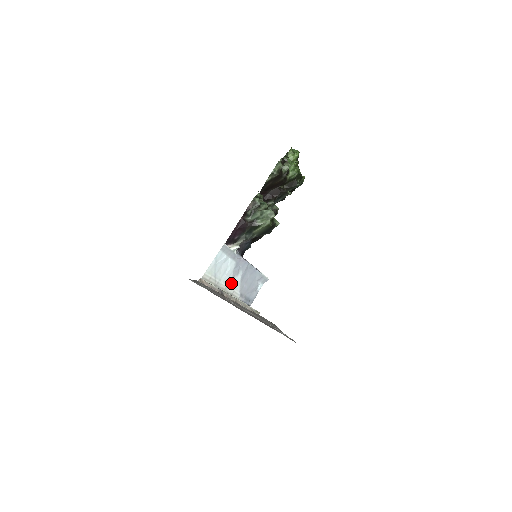
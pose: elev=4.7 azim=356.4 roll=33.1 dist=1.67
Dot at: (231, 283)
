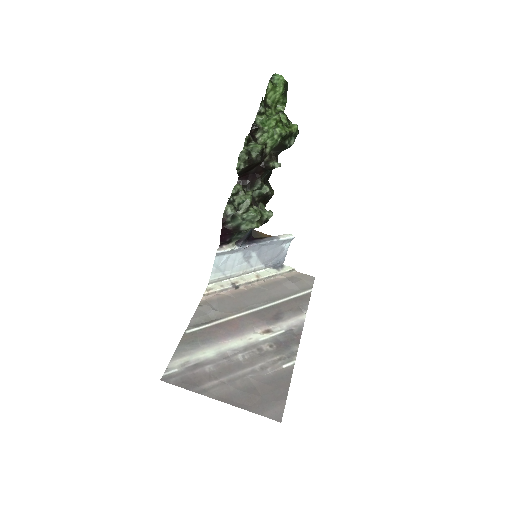
Dot at: (247, 266)
